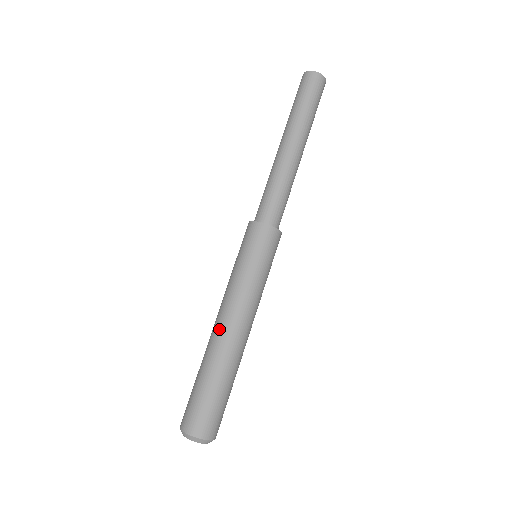
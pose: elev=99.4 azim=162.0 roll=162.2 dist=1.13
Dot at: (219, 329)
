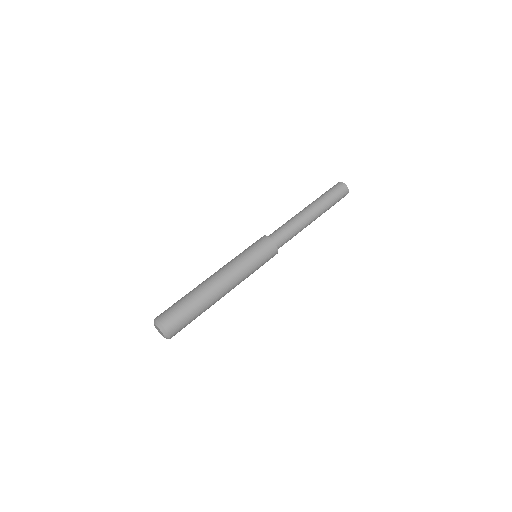
Dot at: (216, 281)
